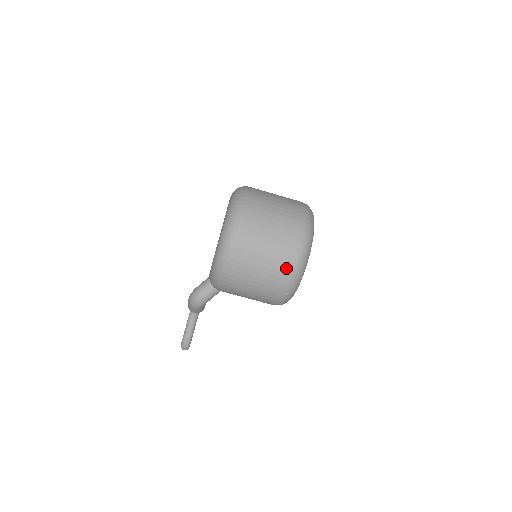
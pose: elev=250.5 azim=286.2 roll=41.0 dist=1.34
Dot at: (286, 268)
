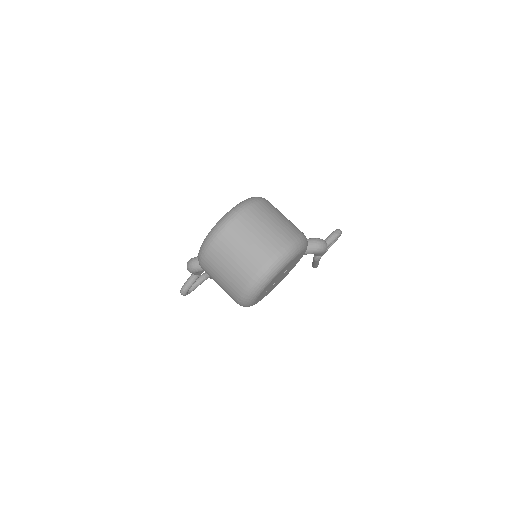
Dot at: (242, 283)
